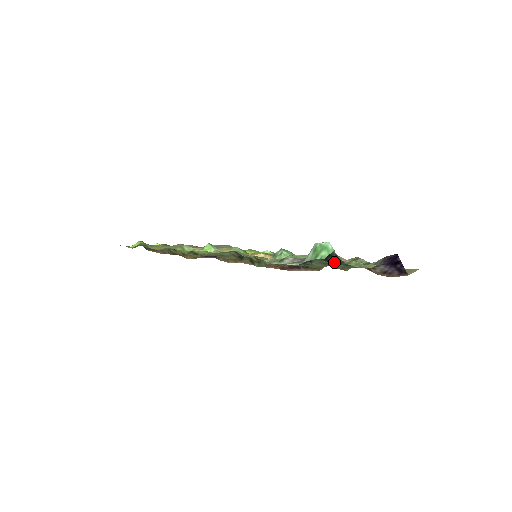
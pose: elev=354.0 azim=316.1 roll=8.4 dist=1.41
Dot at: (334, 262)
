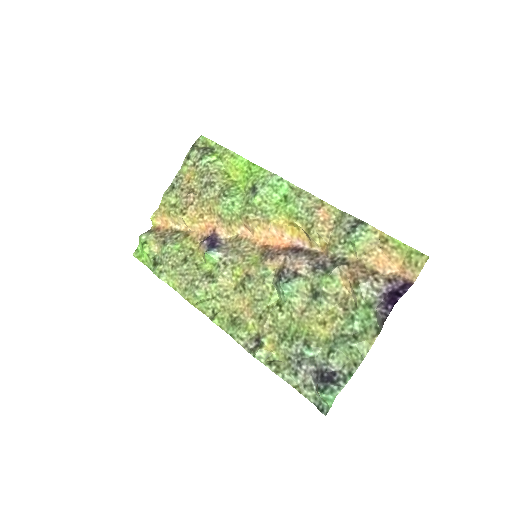
Dot at: (339, 376)
